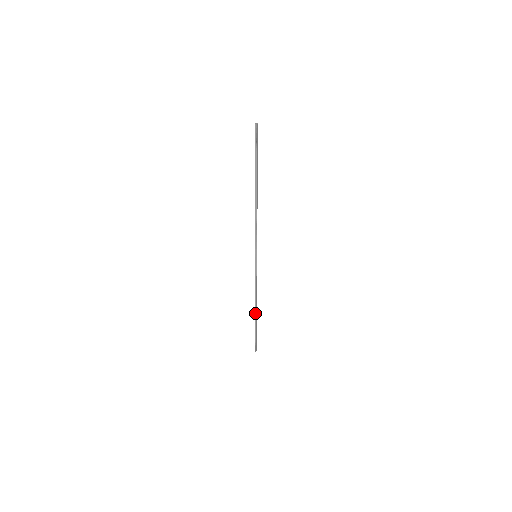
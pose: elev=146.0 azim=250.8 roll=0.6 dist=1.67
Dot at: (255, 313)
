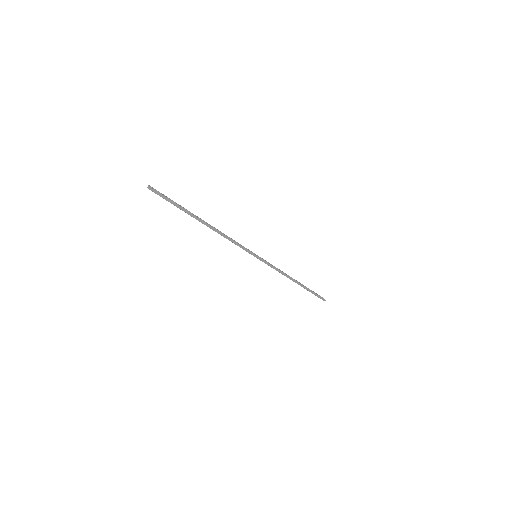
Dot at: (297, 283)
